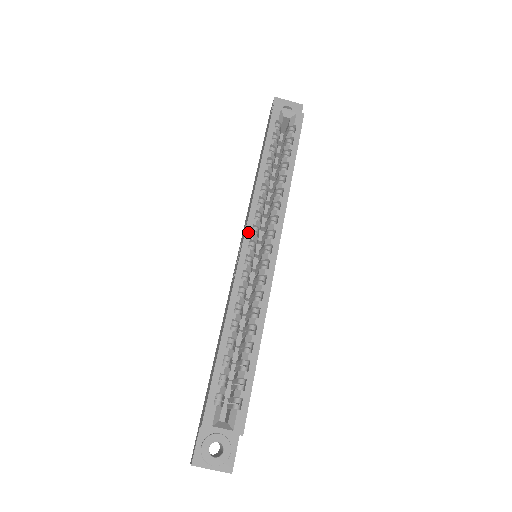
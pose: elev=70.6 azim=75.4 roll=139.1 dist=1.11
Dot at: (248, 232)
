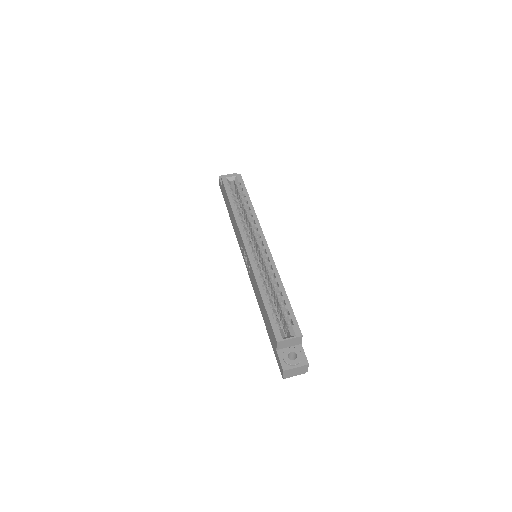
Dot at: (245, 241)
